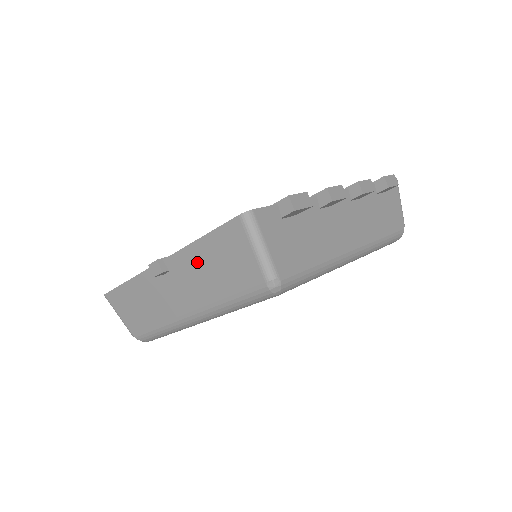
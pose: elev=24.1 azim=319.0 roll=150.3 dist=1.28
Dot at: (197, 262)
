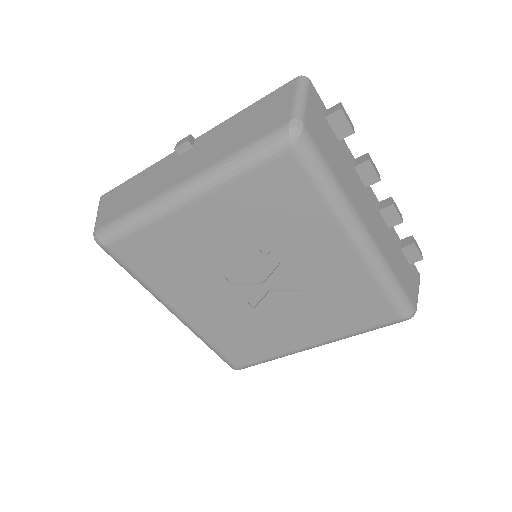
Dot at: (229, 128)
